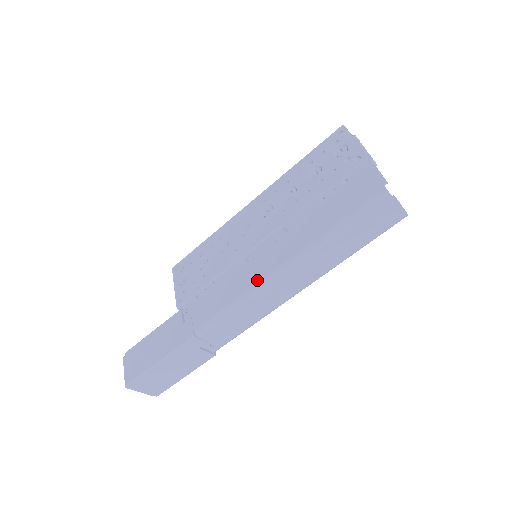
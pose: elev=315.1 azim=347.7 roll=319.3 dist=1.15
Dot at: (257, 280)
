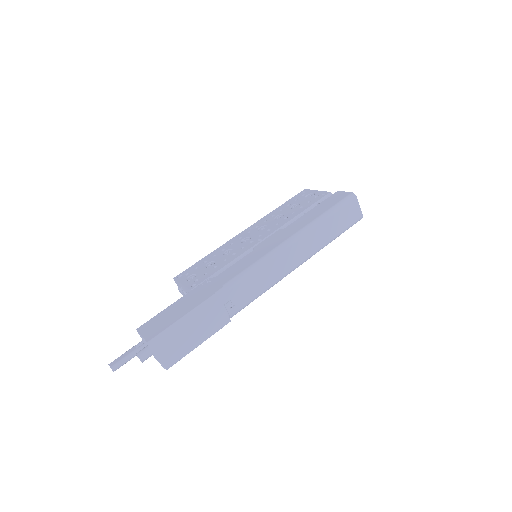
Dot at: (275, 246)
